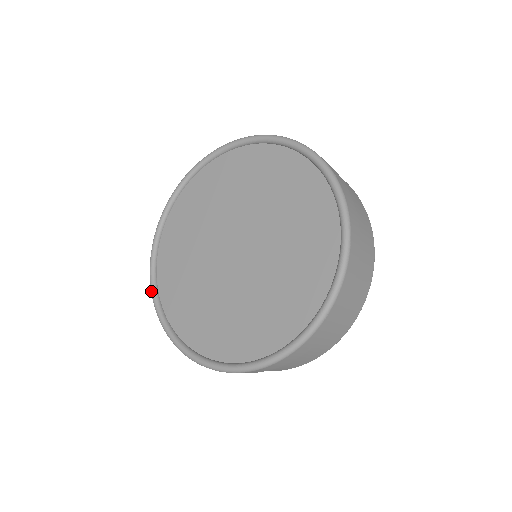
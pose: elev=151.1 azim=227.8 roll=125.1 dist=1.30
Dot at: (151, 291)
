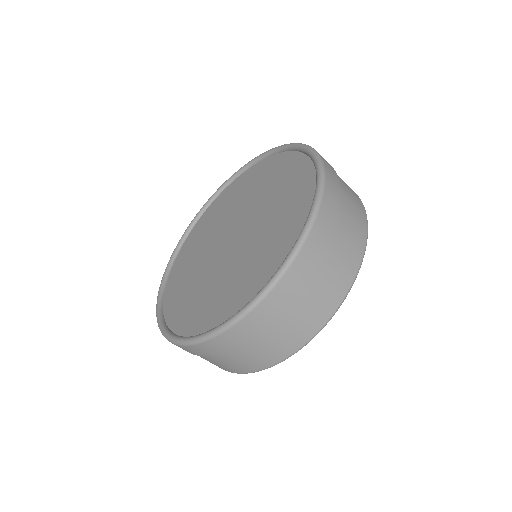
Dot at: occluded
